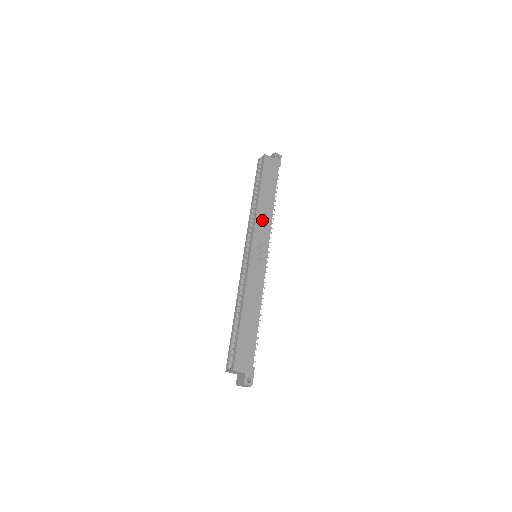
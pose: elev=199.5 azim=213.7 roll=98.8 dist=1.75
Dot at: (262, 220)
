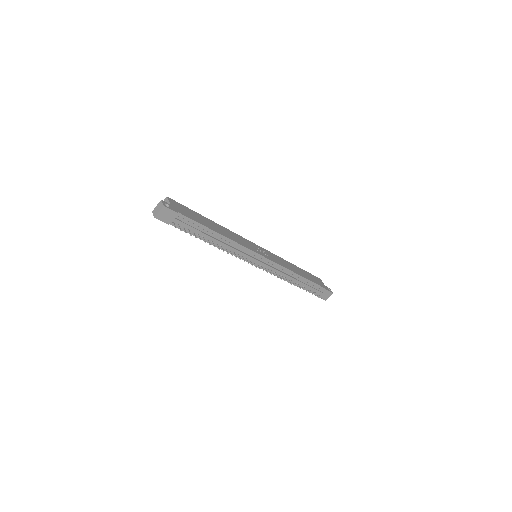
Dot at: (282, 261)
